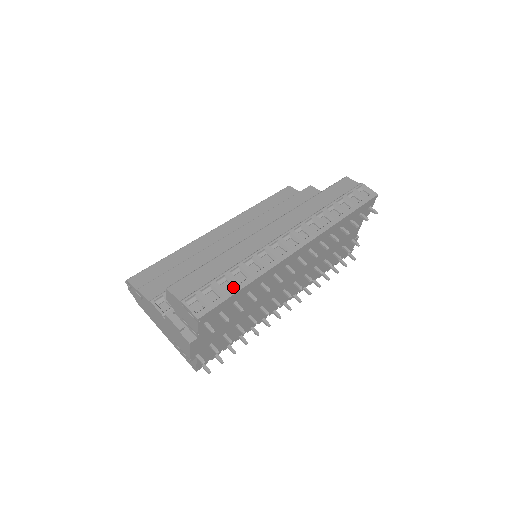
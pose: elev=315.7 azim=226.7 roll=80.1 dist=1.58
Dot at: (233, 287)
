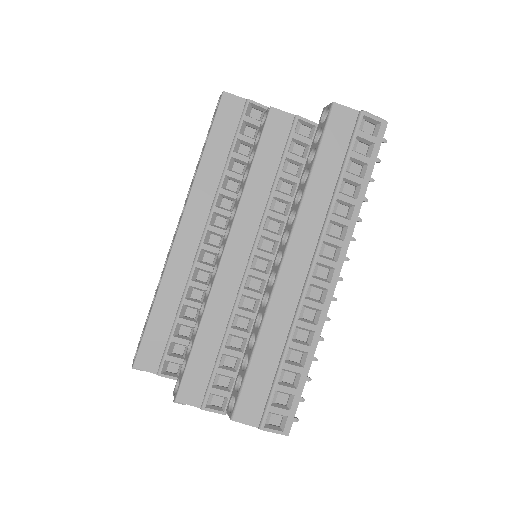
Dot at: (295, 374)
